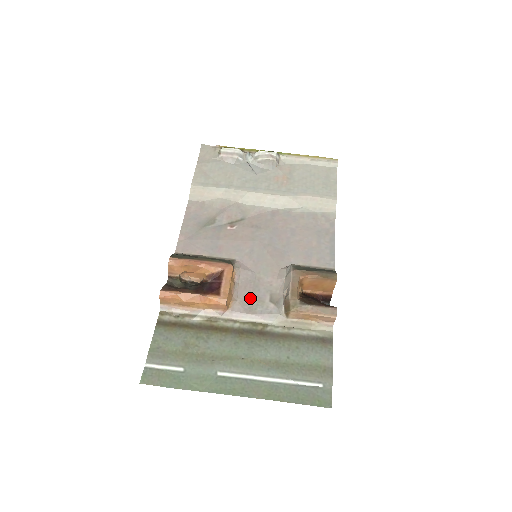
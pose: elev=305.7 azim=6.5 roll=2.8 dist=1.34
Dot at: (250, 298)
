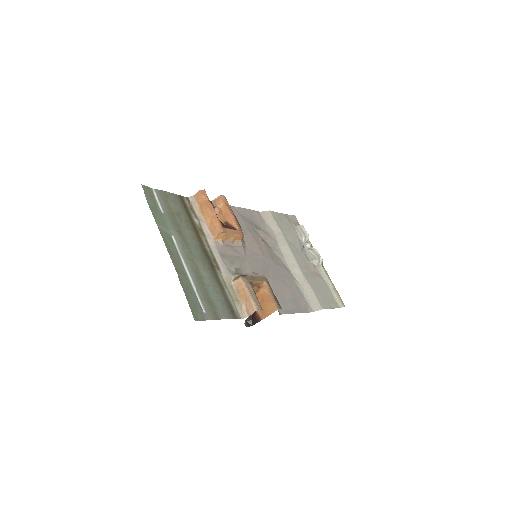
Dot at: (229, 255)
